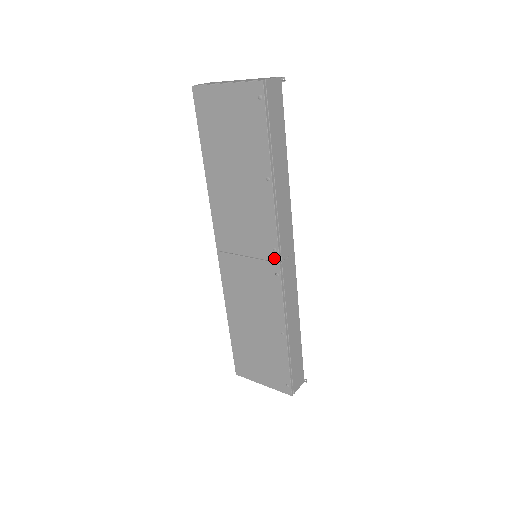
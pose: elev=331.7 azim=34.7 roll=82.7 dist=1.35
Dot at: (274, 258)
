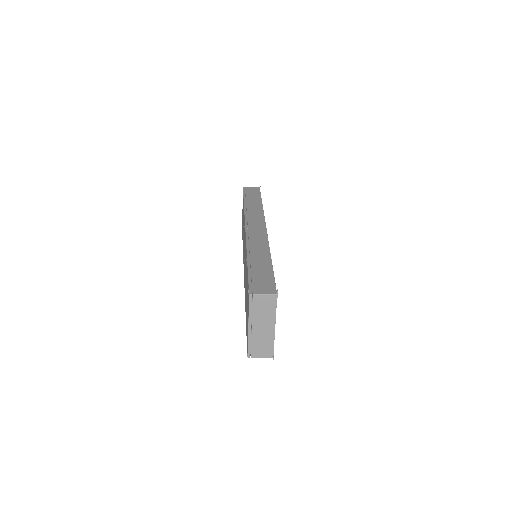
Dot at: occluded
